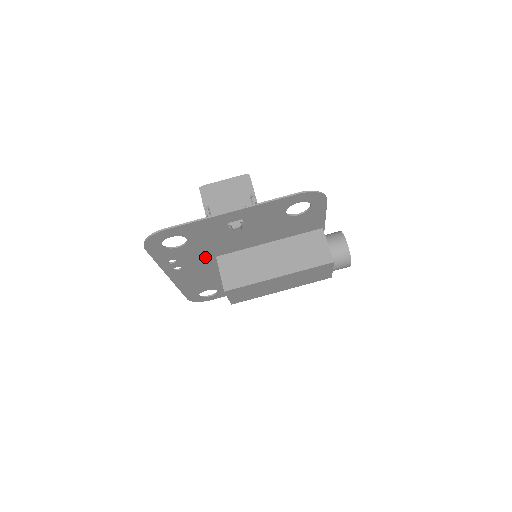
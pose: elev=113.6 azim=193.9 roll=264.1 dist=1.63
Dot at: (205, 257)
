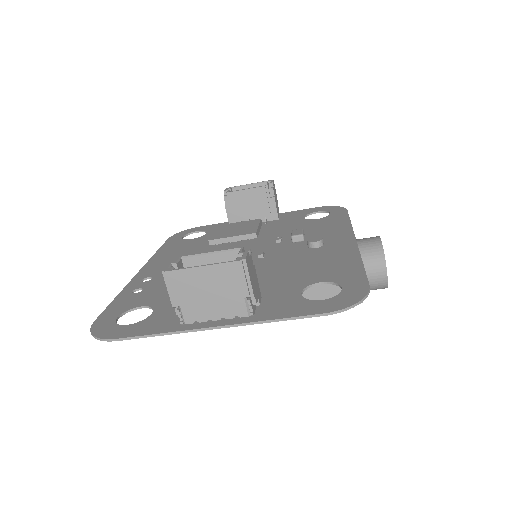
Dot at: occluded
